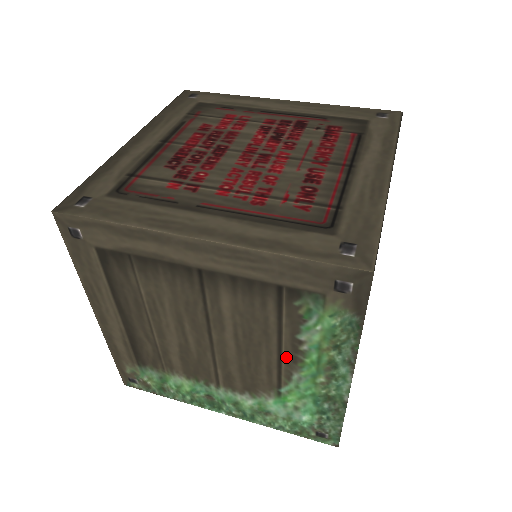
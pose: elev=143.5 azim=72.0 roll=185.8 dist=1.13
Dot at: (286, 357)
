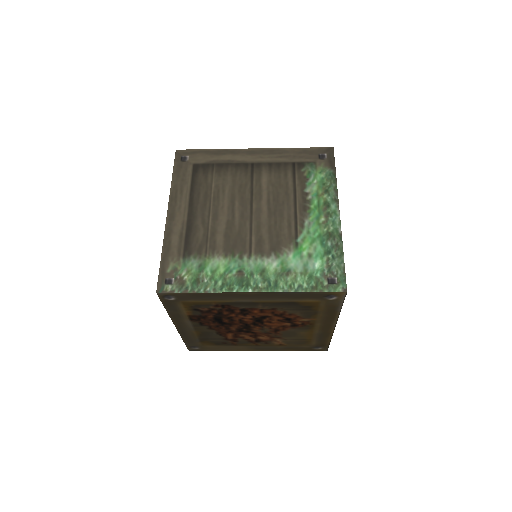
Dot at: (299, 208)
